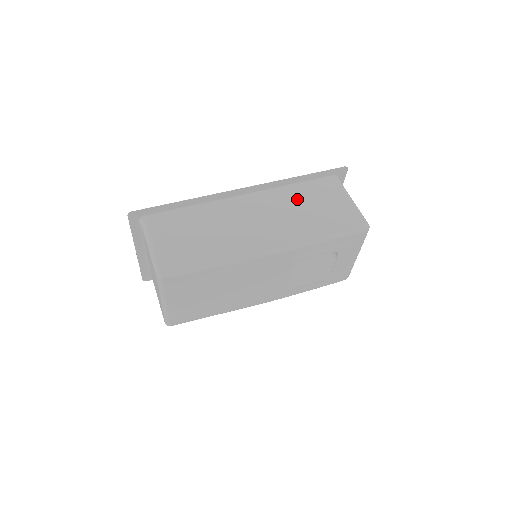
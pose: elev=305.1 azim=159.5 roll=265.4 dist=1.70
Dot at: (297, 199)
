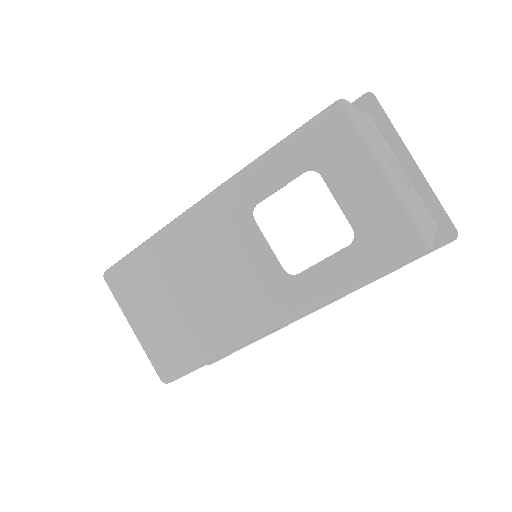
Dot at: occluded
